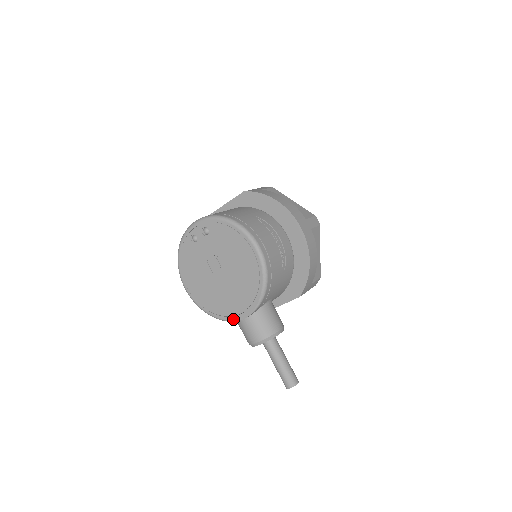
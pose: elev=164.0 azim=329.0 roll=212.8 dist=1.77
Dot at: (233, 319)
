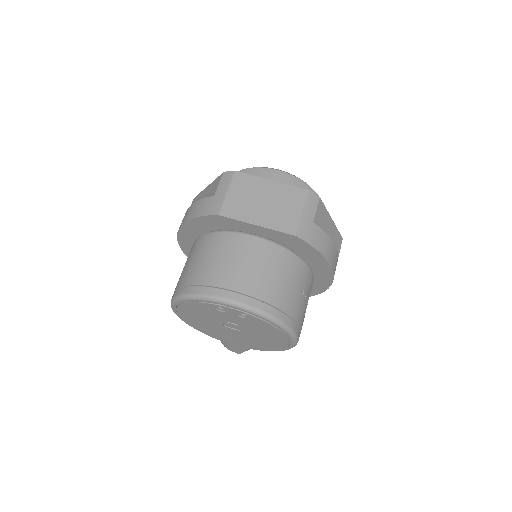
Dot at: (220, 340)
